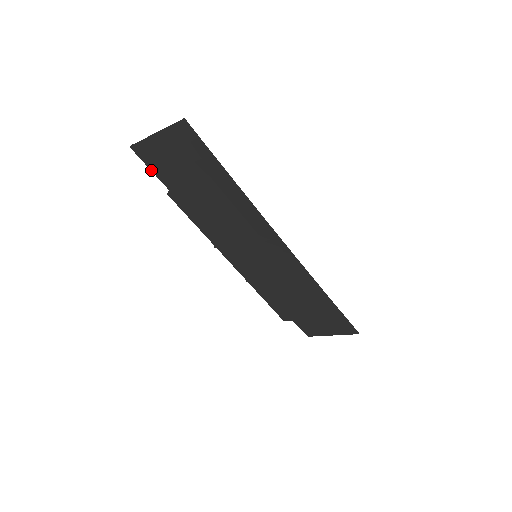
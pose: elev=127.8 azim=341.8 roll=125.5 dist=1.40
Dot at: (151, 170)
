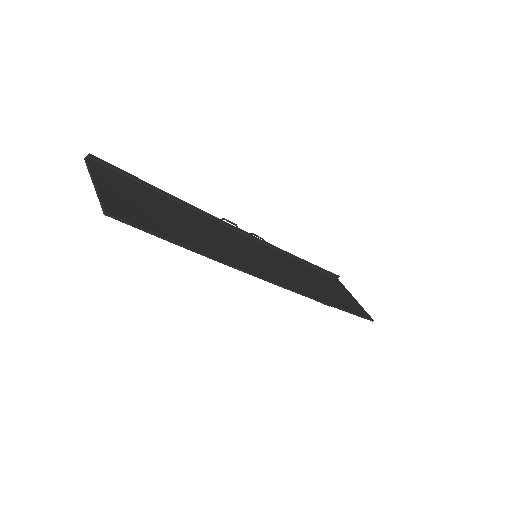
Dot at: (119, 176)
